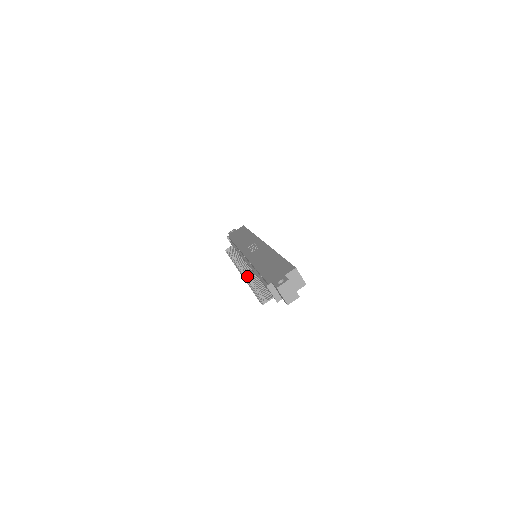
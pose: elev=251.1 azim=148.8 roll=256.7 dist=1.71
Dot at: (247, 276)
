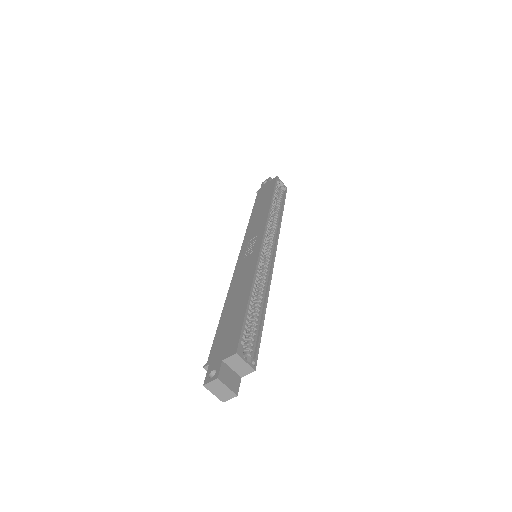
Dot at: occluded
